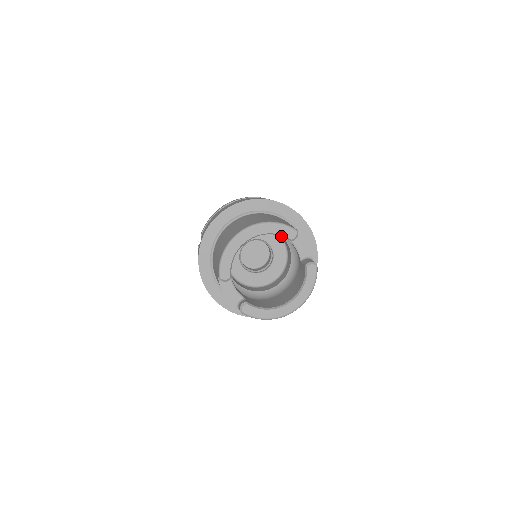
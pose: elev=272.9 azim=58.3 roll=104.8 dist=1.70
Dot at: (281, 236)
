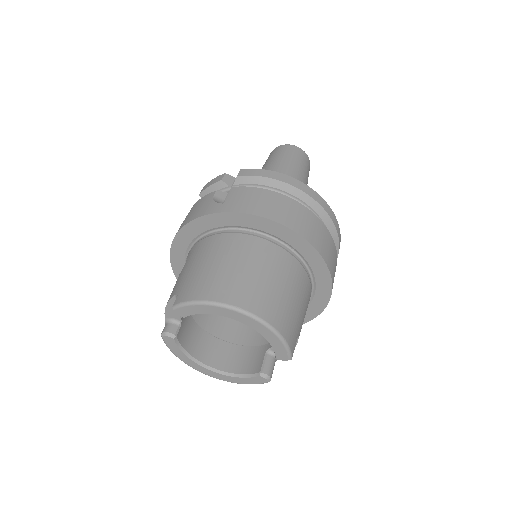
Dot at: occluded
